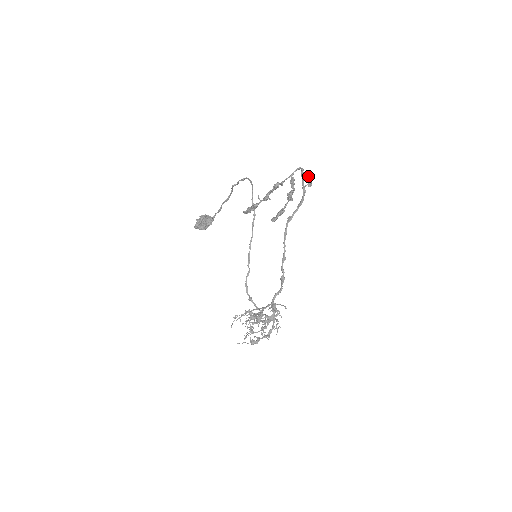
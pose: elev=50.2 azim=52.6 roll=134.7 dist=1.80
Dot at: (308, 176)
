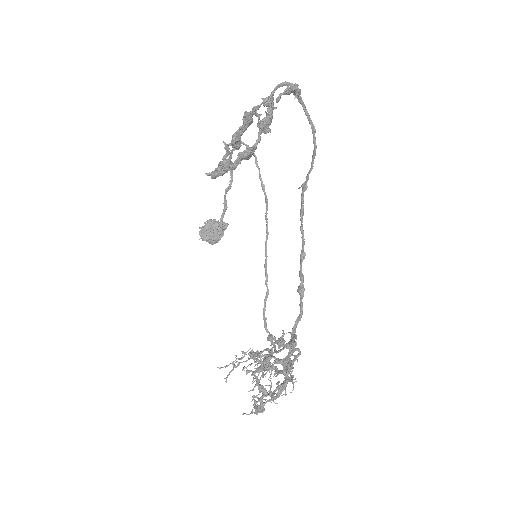
Dot at: (296, 88)
